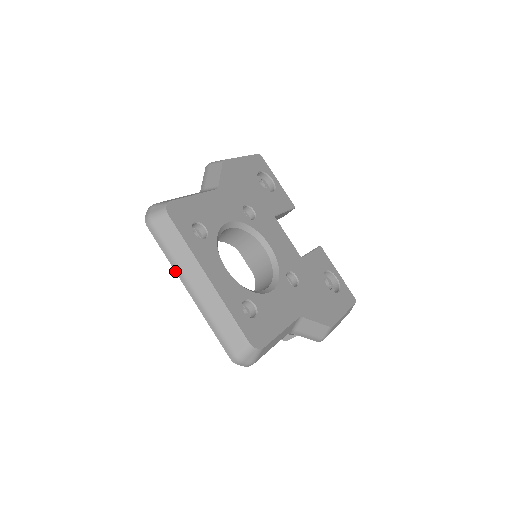
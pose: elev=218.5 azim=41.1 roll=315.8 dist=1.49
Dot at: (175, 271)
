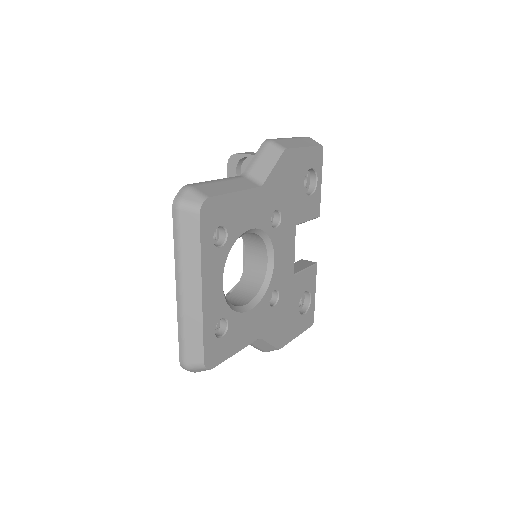
Dot at: (175, 265)
